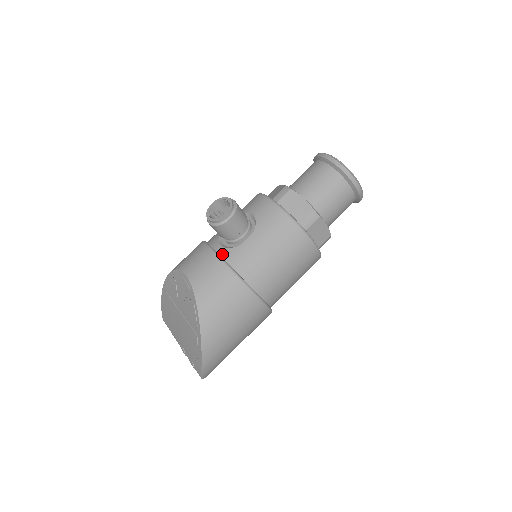
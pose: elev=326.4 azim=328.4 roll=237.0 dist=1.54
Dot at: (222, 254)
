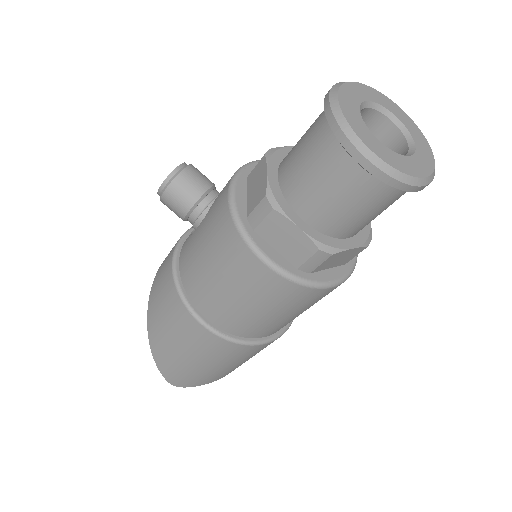
Dot at: (185, 241)
